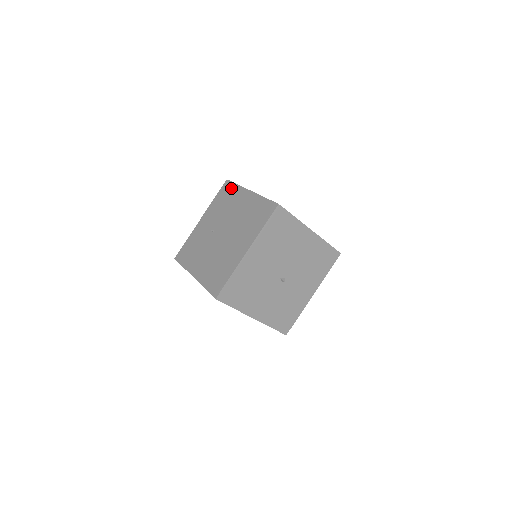
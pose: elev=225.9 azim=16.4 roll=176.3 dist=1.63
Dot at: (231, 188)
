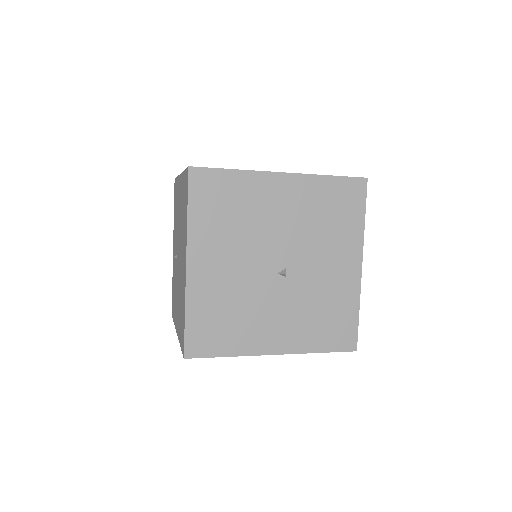
Dot at: occluded
